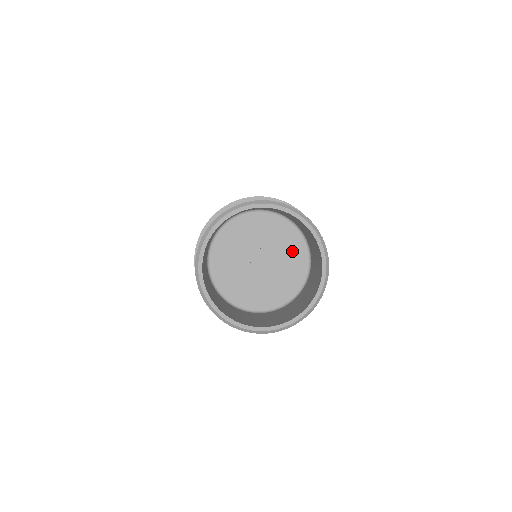
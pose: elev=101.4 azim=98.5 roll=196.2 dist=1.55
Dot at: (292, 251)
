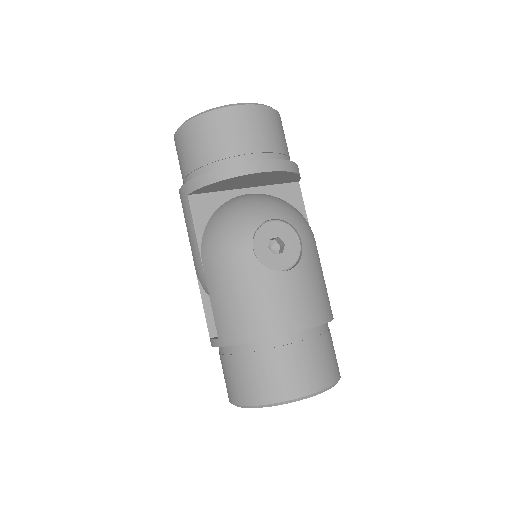
Dot at: occluded
